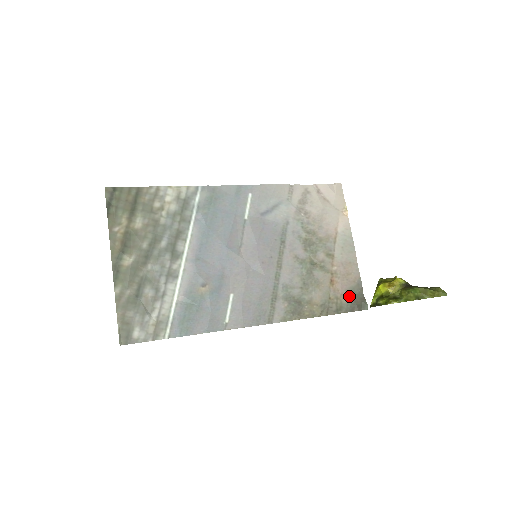
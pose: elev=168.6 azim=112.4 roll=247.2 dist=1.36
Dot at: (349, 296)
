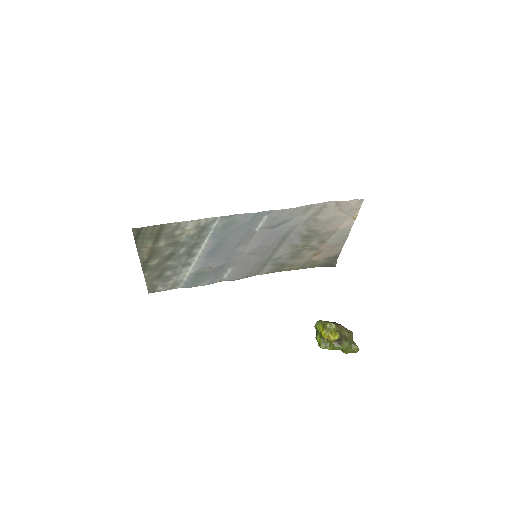
Dot at: (325, 261)
